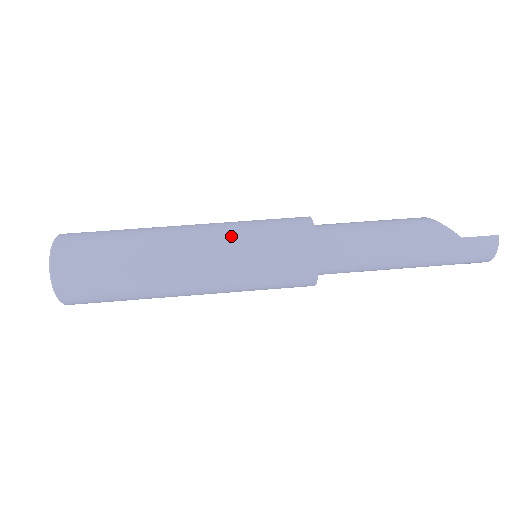
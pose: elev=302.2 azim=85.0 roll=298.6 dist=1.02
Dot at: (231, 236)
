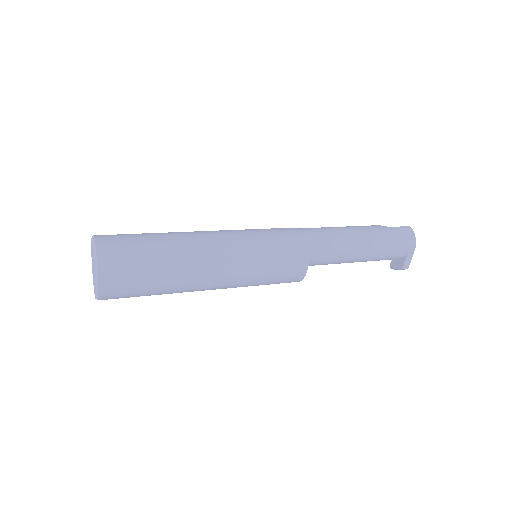
Dot at: (237, 230)
